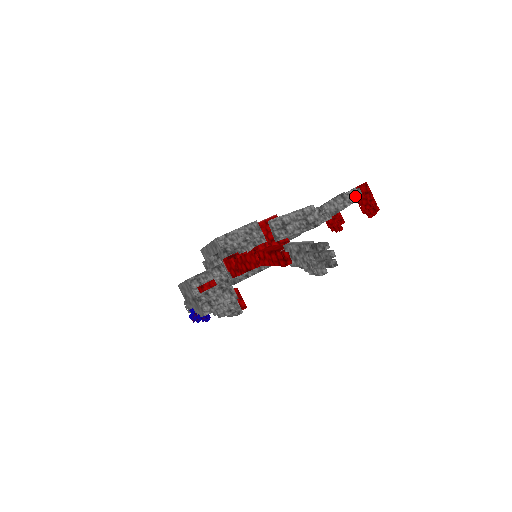
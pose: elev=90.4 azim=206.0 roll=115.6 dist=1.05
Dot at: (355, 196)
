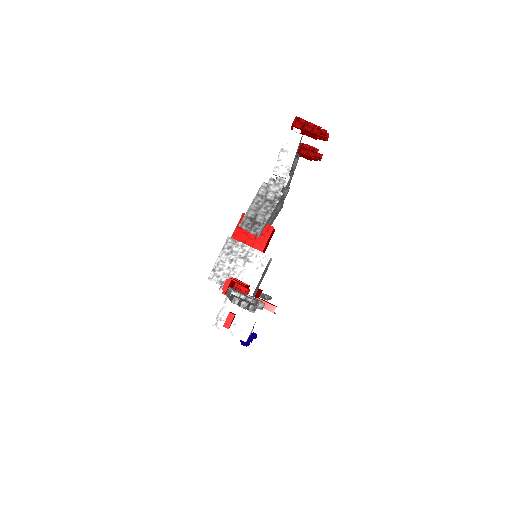
Dot at: (295, 139)
